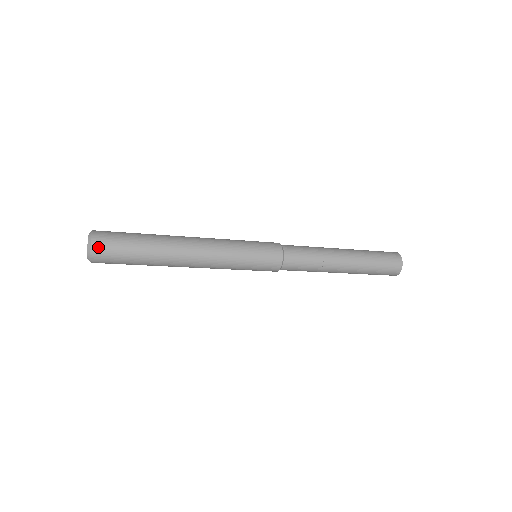
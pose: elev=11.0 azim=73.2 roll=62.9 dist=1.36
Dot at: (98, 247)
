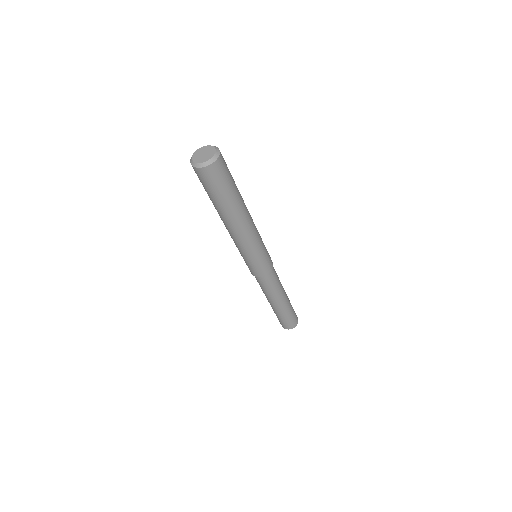
Dot at: (212, 170)
